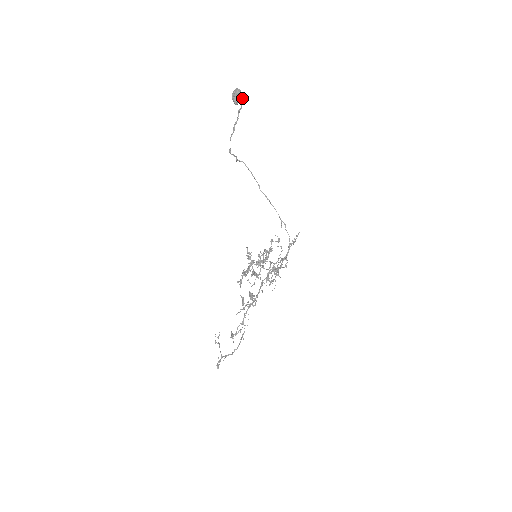
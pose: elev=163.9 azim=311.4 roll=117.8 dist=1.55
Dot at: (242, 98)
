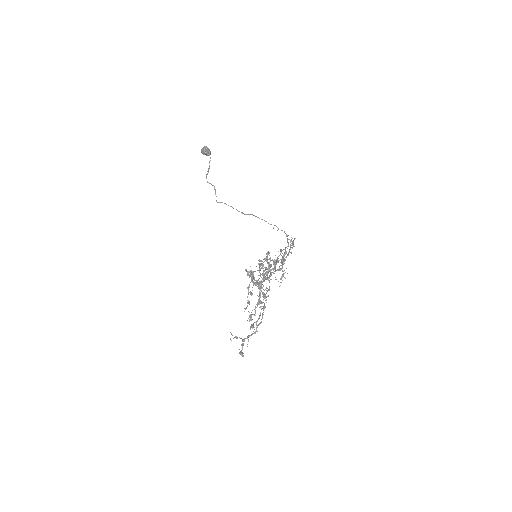
Dot at: (210, 152)
